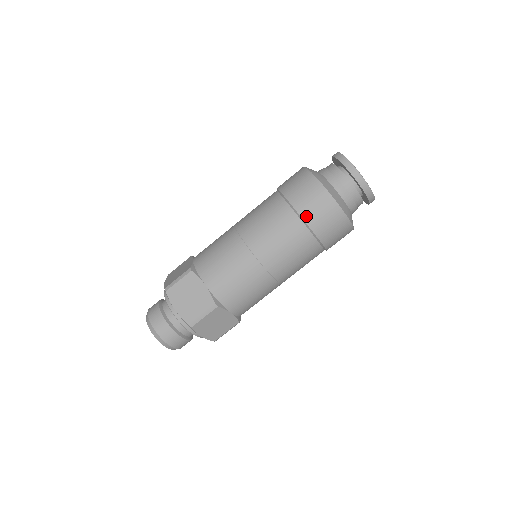
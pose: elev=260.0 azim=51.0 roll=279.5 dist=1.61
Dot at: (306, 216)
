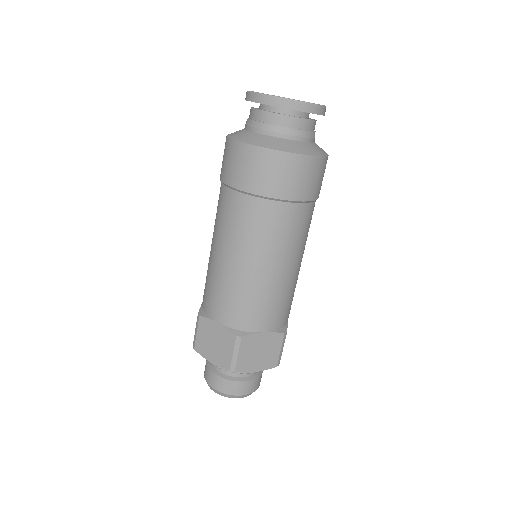
Dot at: (251, 188)
